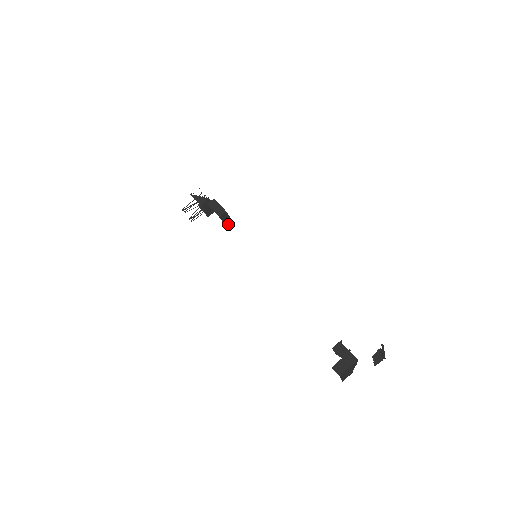
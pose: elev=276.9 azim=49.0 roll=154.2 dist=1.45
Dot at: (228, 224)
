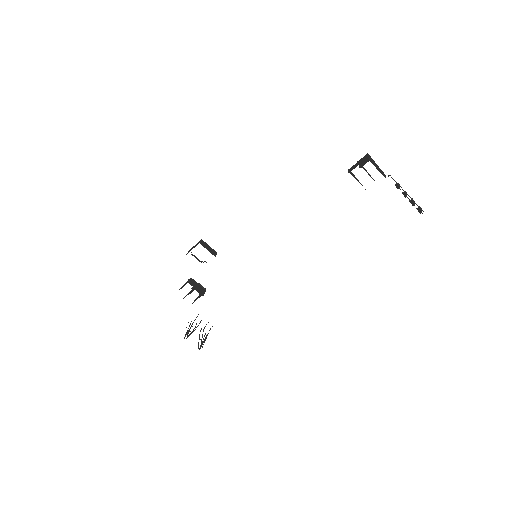
Dot at: (213, 254)
